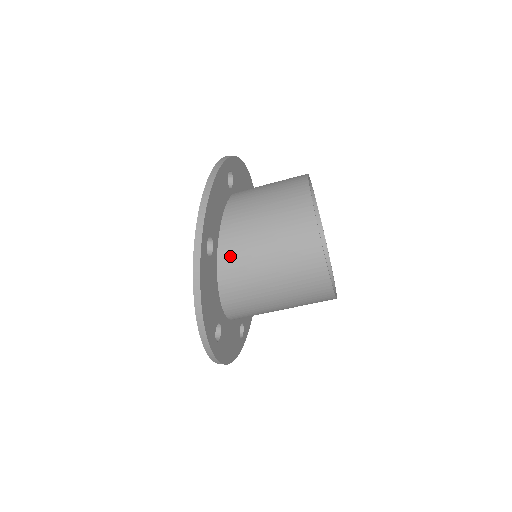
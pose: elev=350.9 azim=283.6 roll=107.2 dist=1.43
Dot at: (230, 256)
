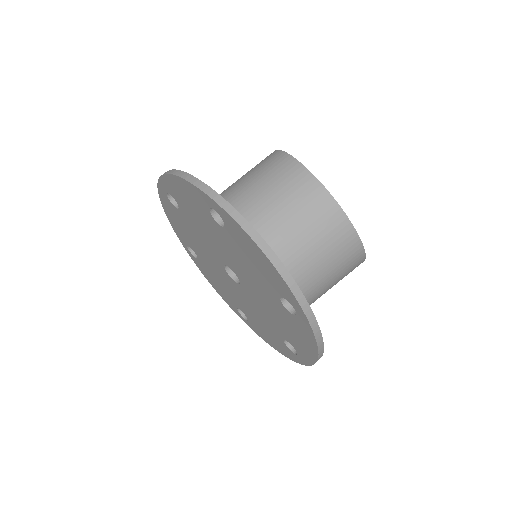
Dot at: occluded
